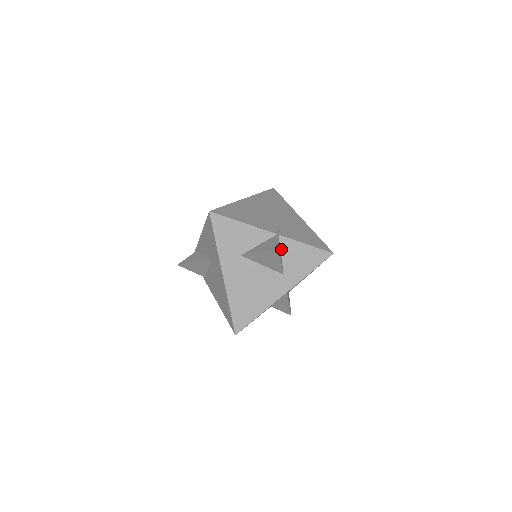
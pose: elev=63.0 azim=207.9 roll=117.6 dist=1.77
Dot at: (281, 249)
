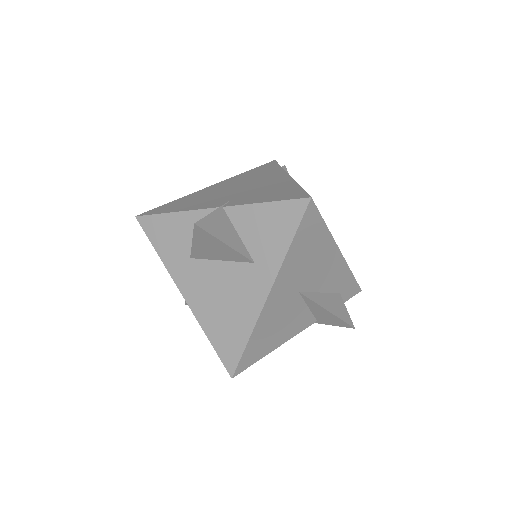
Dot at: (235, 226)
